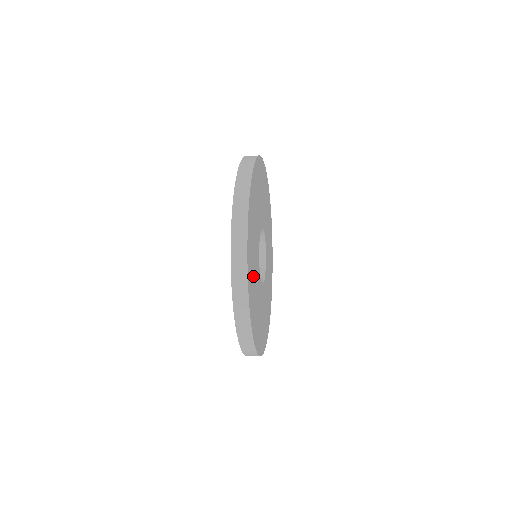
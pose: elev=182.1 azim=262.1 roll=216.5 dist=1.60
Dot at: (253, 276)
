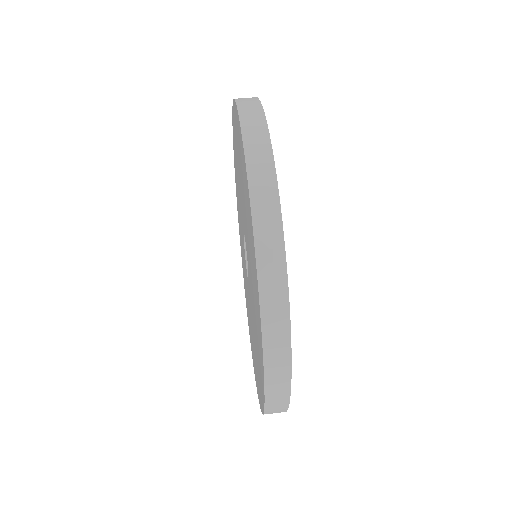
Dot at: occluded
